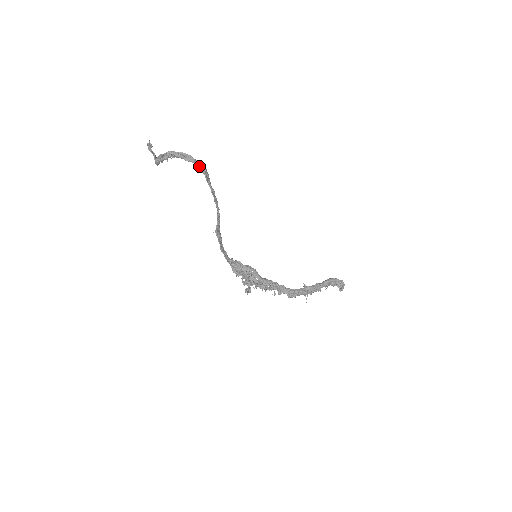
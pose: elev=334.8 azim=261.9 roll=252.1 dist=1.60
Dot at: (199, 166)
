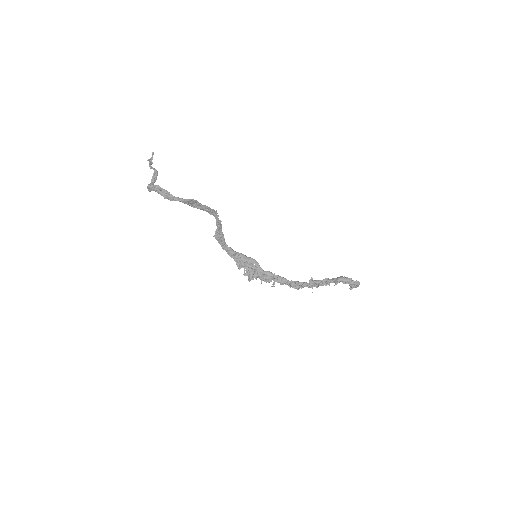
Dot at: occluded
